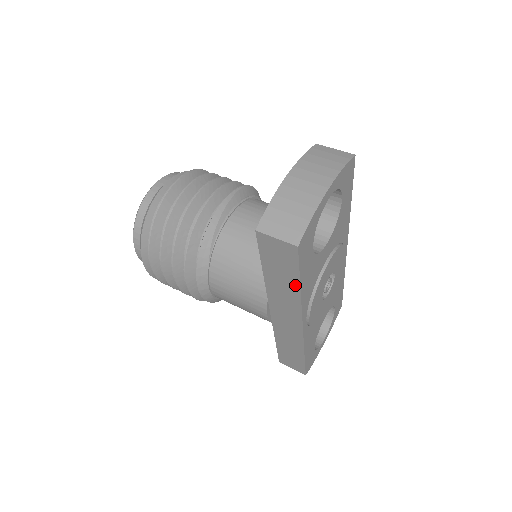
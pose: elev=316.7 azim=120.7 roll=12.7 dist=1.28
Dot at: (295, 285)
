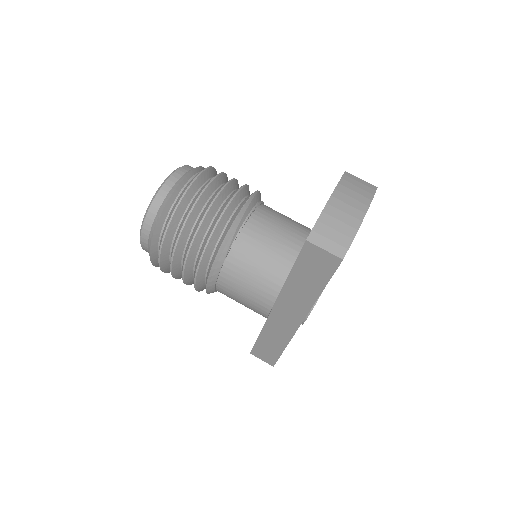
Dot at: (317, 289)
